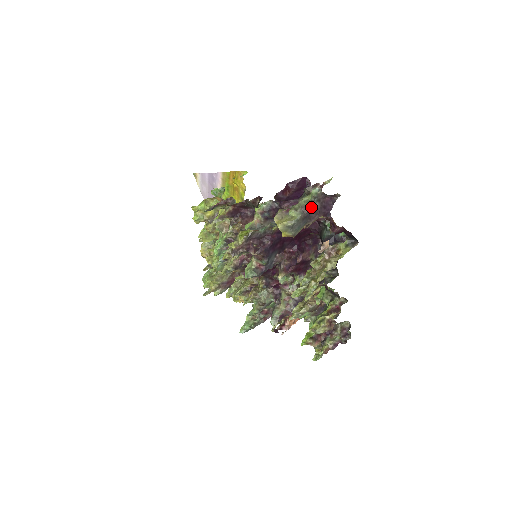
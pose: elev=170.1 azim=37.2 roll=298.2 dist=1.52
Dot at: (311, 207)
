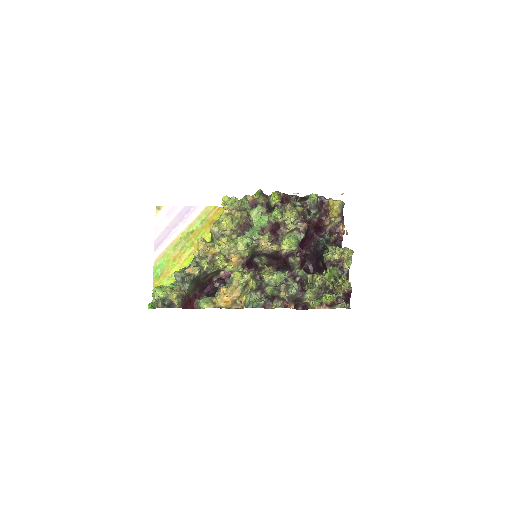
Dot at: occluded
